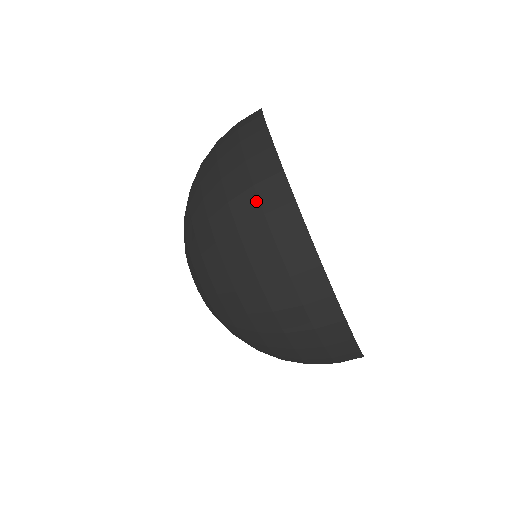
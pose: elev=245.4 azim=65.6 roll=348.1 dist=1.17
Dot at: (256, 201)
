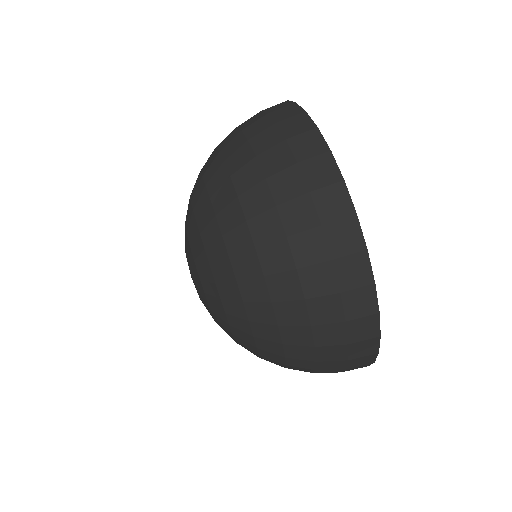
Dot at: occluded
